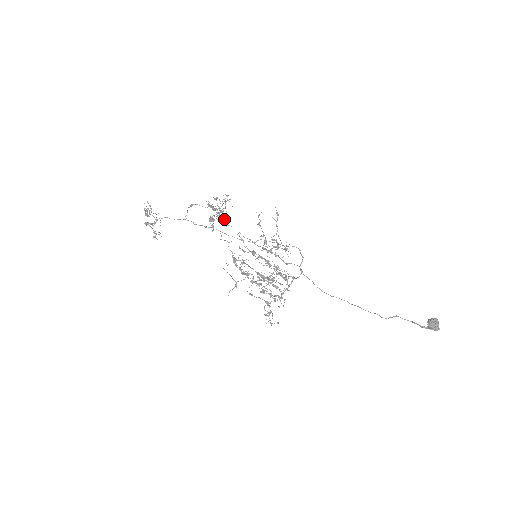
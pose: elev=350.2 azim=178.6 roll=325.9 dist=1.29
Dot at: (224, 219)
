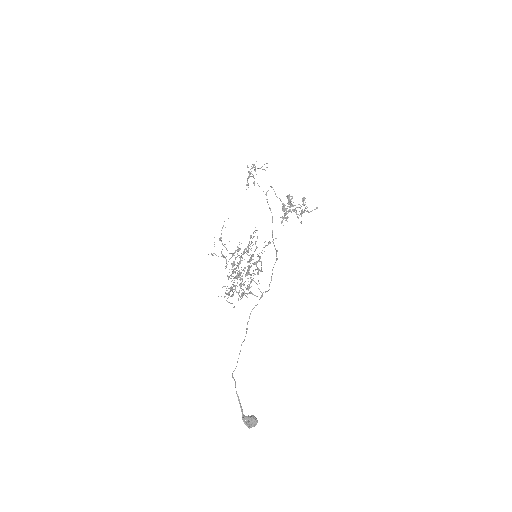
Dot at: (284, 216)
